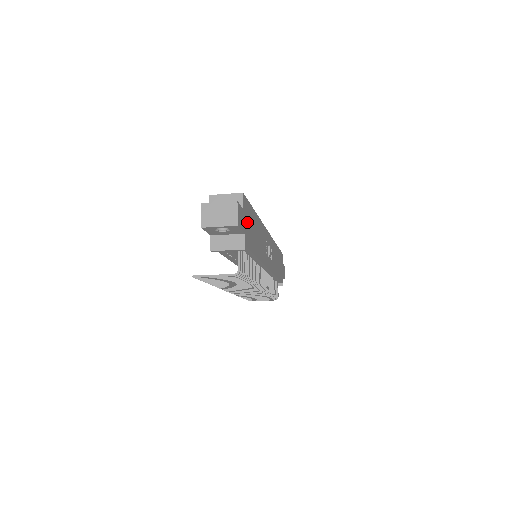
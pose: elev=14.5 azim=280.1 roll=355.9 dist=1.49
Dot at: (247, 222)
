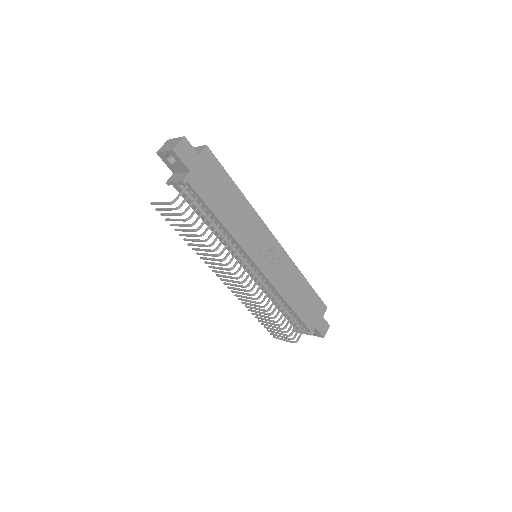
Dot at: (205, 172)
